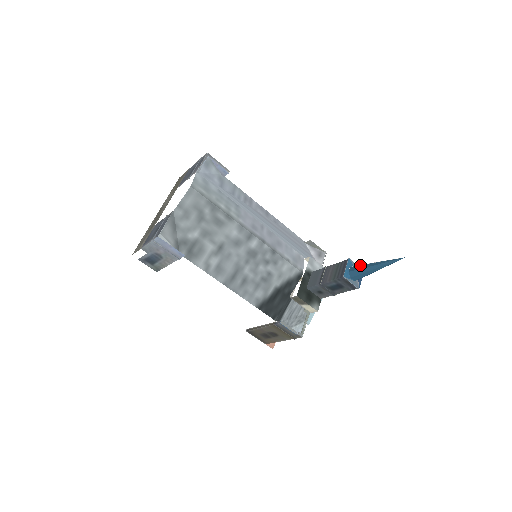
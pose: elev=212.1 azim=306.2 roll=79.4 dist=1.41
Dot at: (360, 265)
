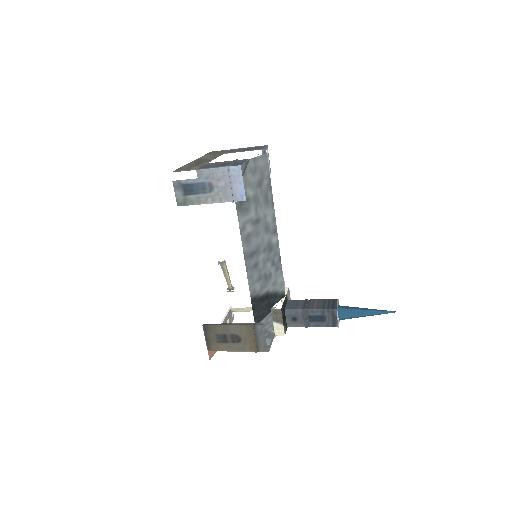
Dot at: occluded
